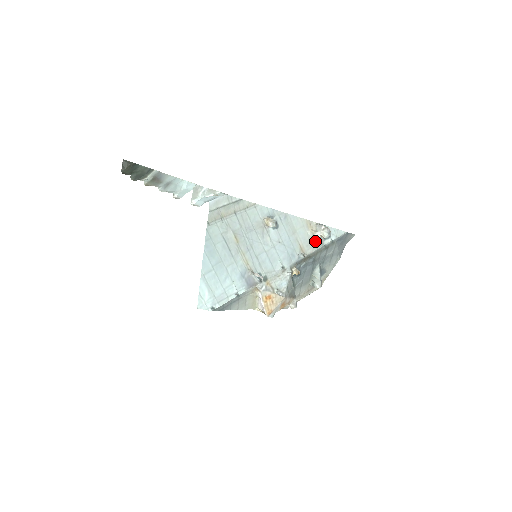
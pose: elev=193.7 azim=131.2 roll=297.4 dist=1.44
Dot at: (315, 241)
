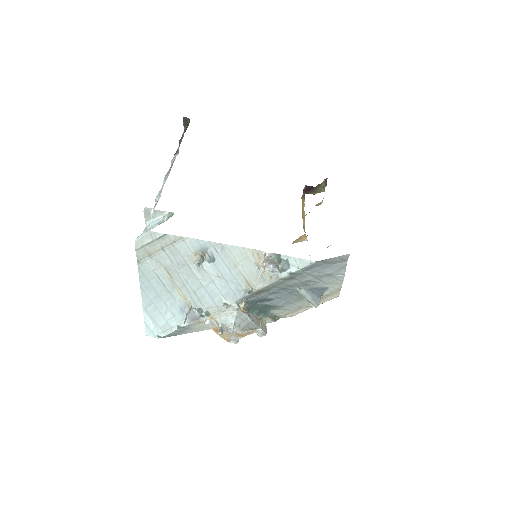
Dot at: (266, 274)
